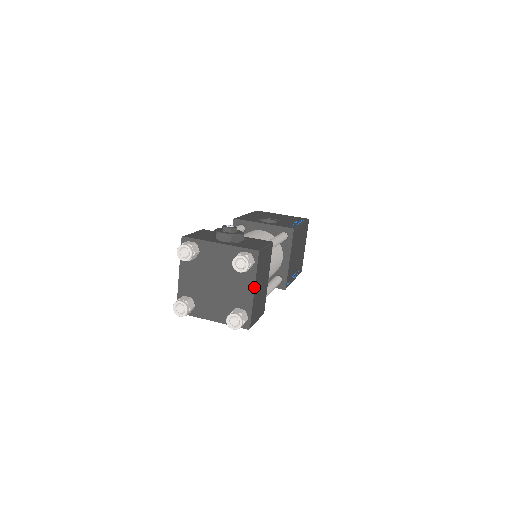
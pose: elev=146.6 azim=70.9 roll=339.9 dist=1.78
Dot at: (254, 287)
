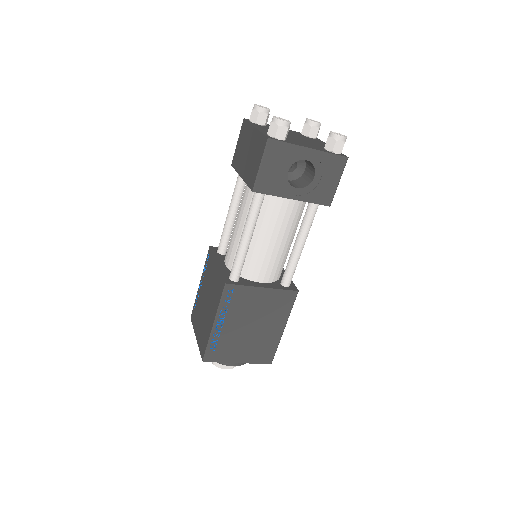
Dot at: occluded
